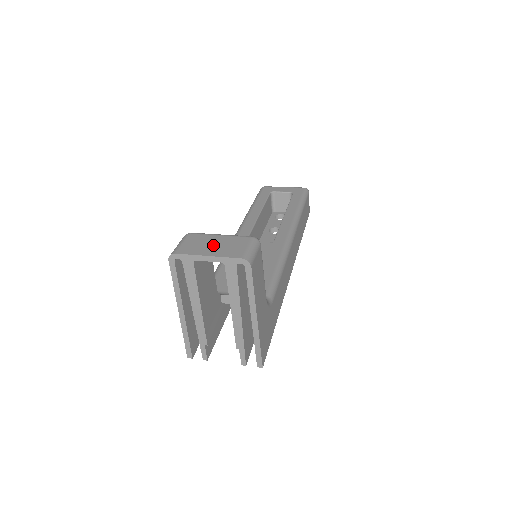
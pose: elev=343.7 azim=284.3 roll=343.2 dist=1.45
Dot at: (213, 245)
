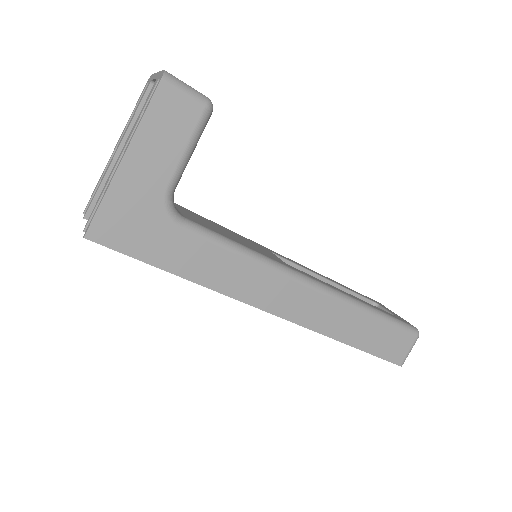
Dot at: occluded
